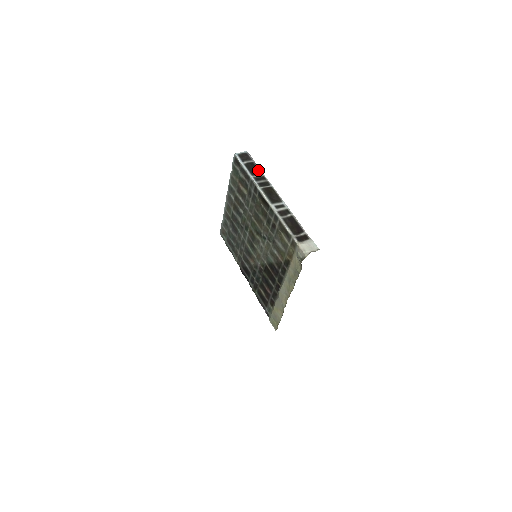
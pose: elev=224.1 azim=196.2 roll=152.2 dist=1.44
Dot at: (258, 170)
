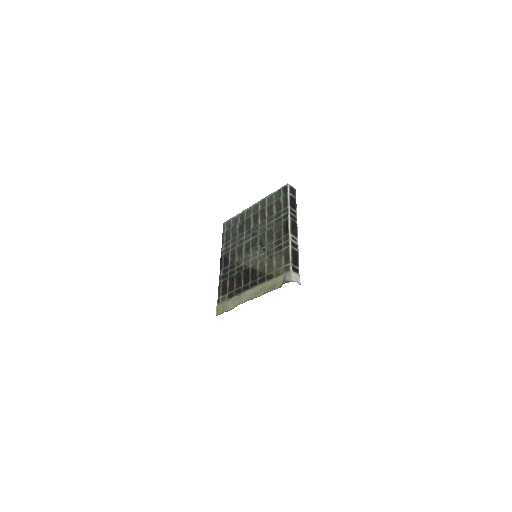
Dot at: (295, 206)
